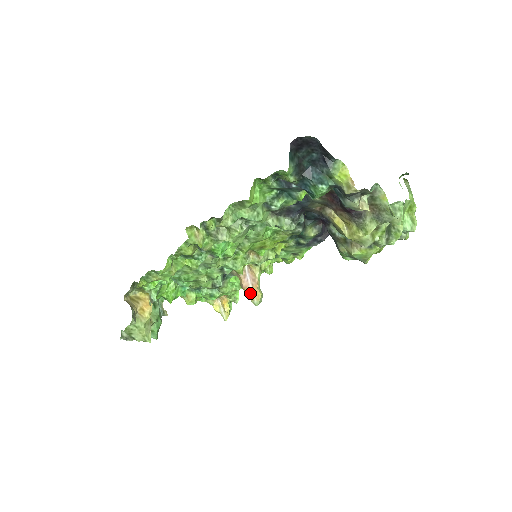
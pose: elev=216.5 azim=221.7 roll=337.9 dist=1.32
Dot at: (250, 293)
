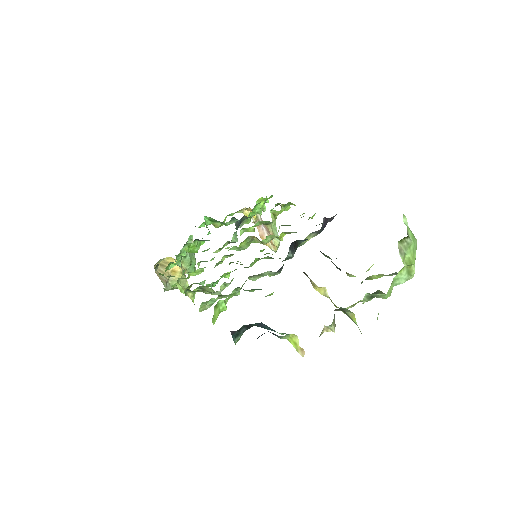
Dot at: occluded
